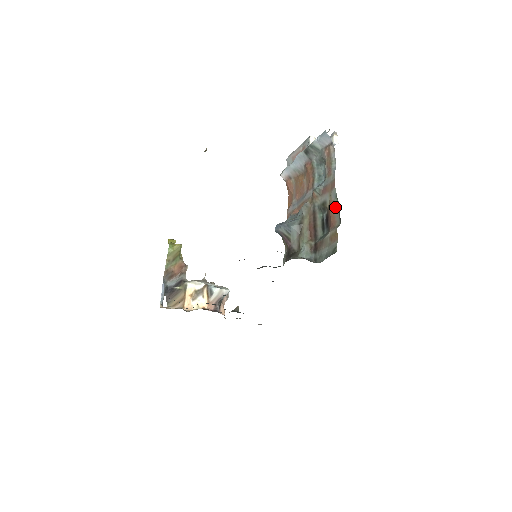
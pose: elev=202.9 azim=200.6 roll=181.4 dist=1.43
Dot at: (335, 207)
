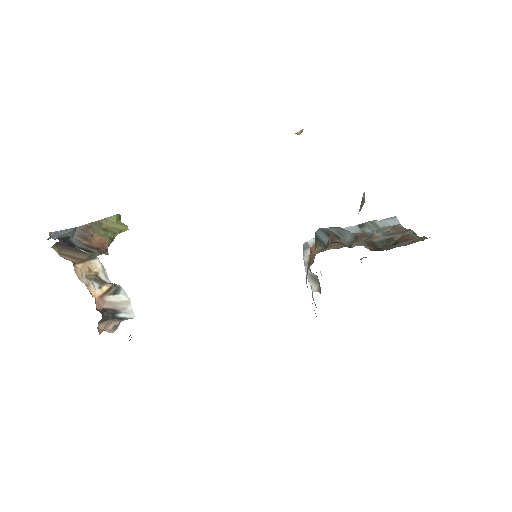
Dot at: (413, 235)
